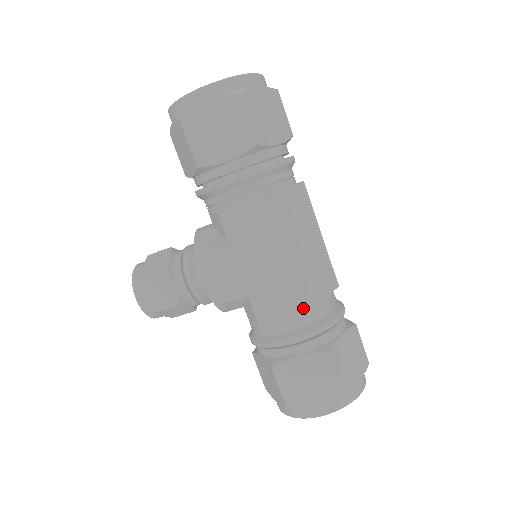
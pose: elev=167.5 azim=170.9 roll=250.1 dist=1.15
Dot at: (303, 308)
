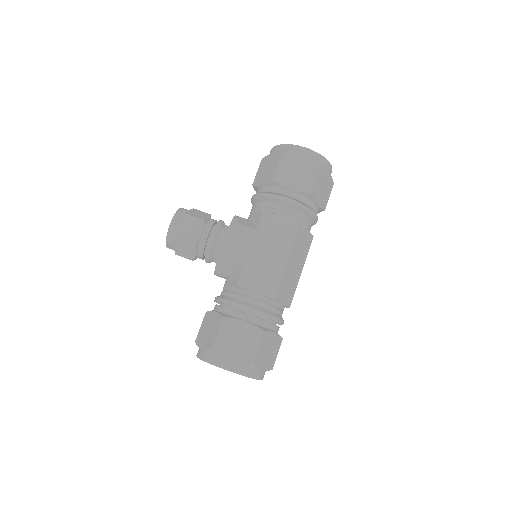
Dot at: (269, 295)
